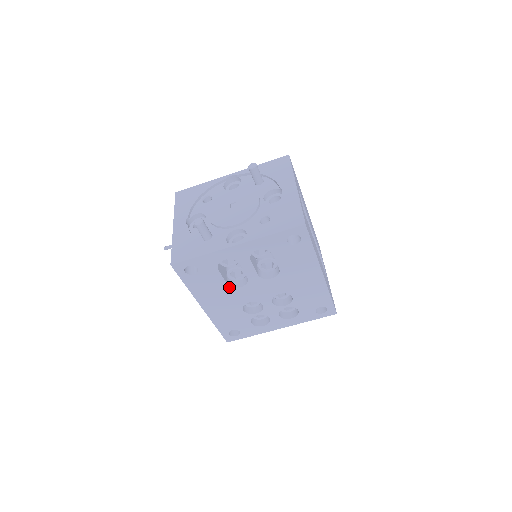
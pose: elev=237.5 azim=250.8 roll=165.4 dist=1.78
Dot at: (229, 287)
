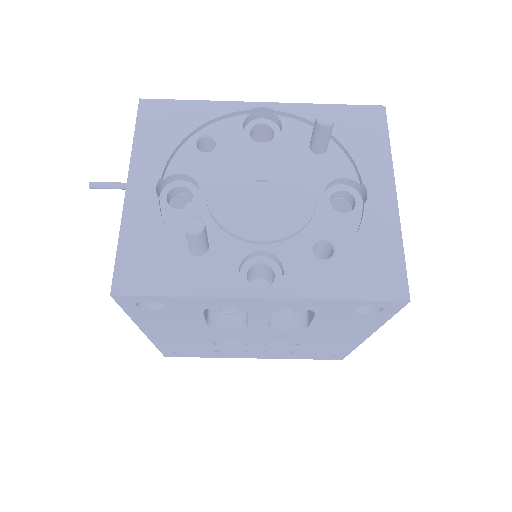
Dot at: (207, 326)
